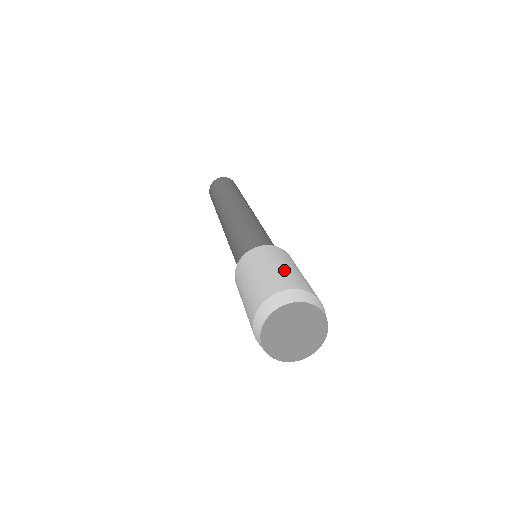
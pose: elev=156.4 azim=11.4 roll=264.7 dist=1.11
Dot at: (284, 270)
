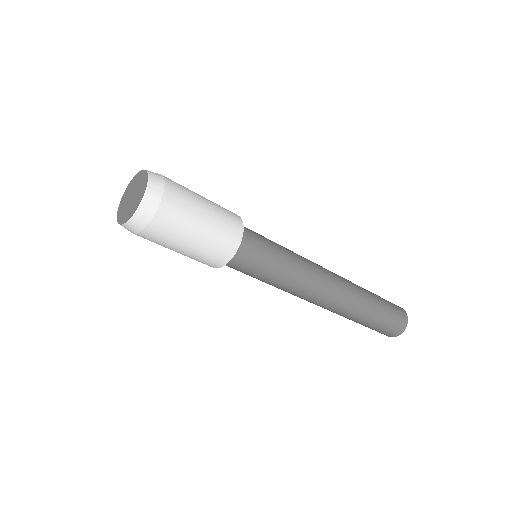
Dot at: occluded
